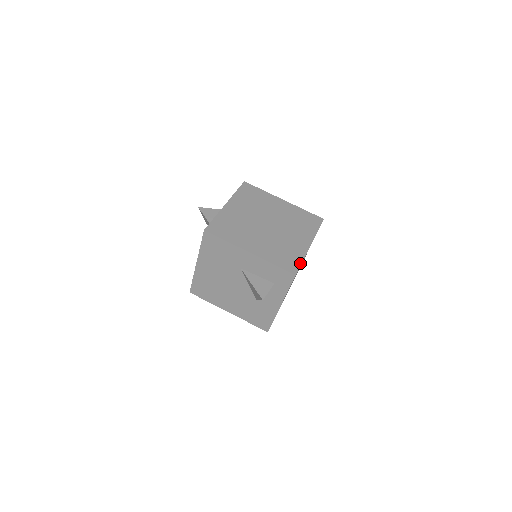
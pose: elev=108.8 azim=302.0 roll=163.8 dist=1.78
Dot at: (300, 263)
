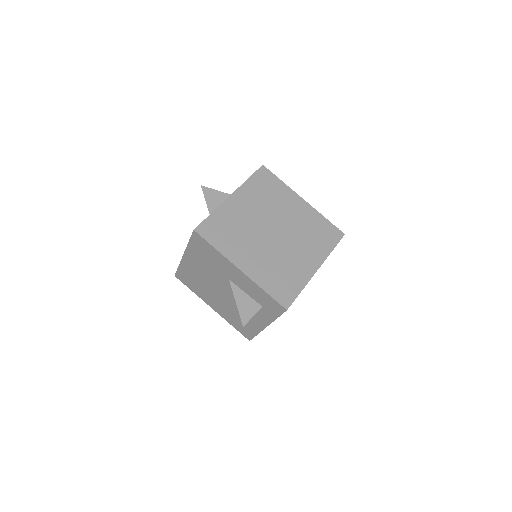
Dot at: (297, 294)
